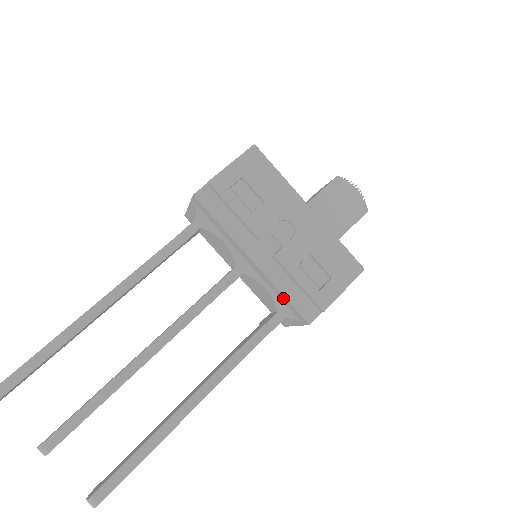
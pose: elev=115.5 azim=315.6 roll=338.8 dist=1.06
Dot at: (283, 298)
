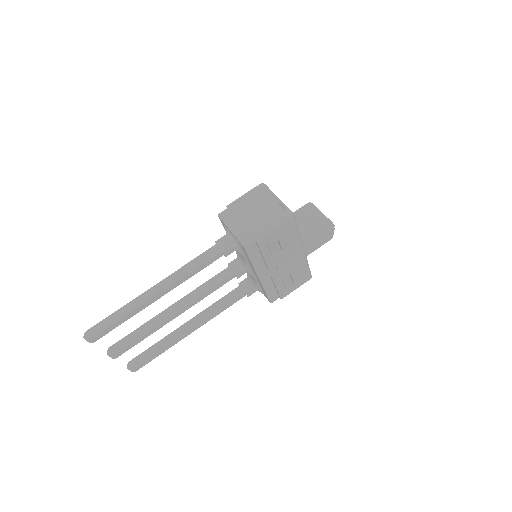
Dot at: (264, 291)
